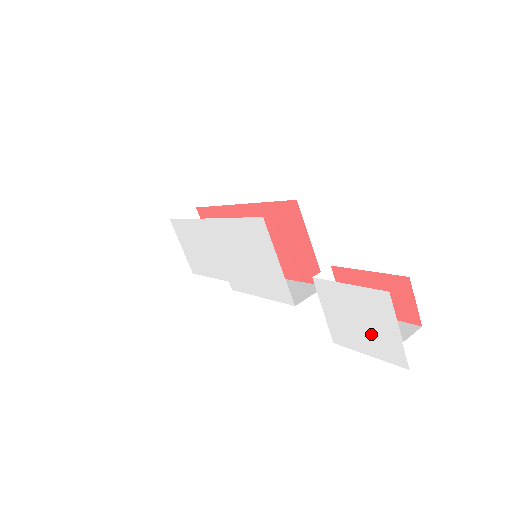
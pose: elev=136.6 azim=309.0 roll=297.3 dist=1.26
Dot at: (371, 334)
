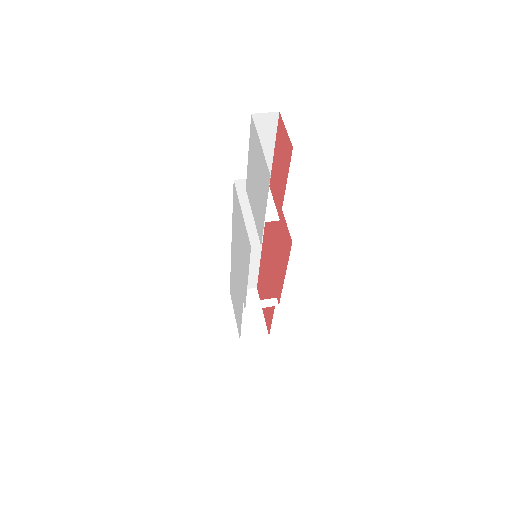
Dot at: (260, 182)
